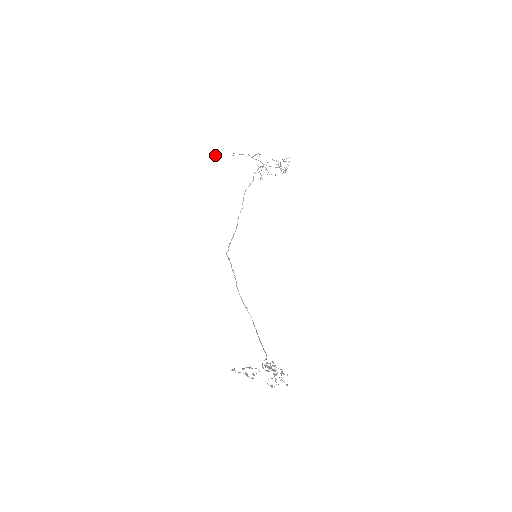
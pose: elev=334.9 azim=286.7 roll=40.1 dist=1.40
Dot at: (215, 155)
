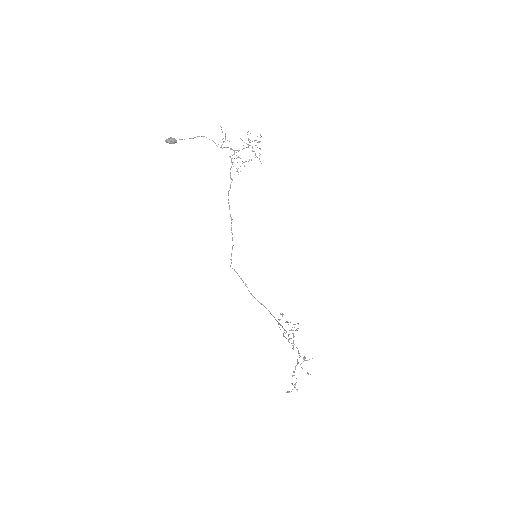
Dot at: (170, 142)
